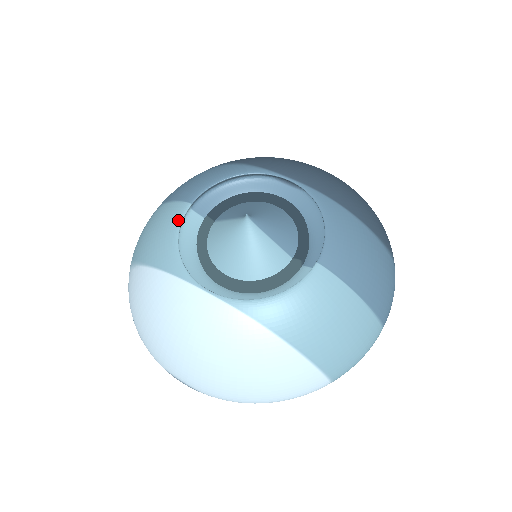
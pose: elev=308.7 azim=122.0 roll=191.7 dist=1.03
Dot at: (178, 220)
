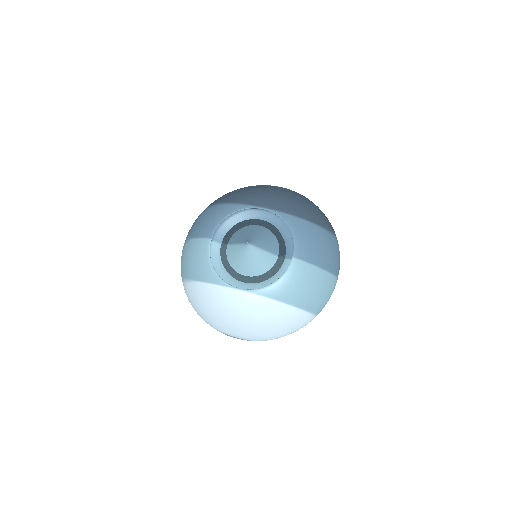
Dot at: (207, 251)
